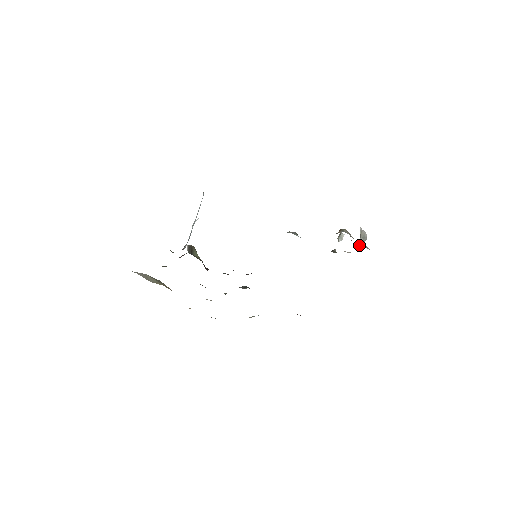
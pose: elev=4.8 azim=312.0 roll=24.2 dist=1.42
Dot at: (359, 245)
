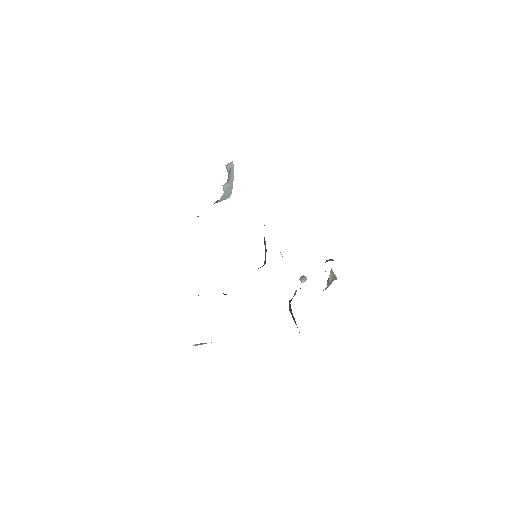
Dot at: occluded
